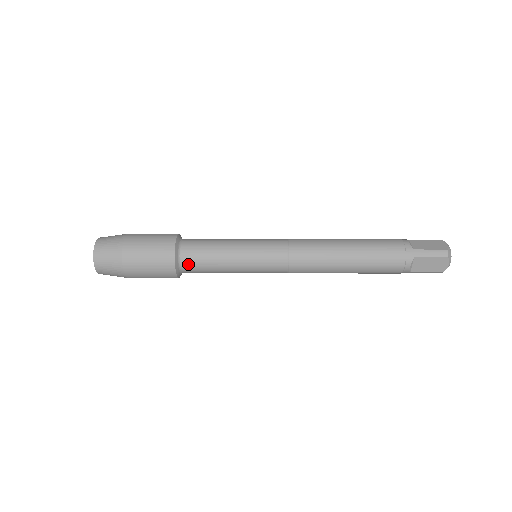
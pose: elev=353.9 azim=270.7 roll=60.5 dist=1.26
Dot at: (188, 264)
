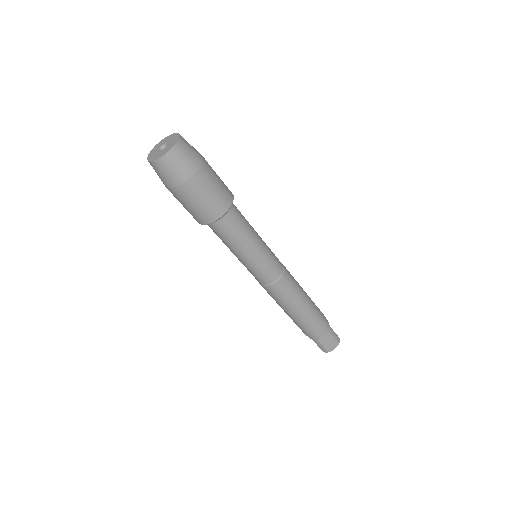
Dot at: (234, 205)
